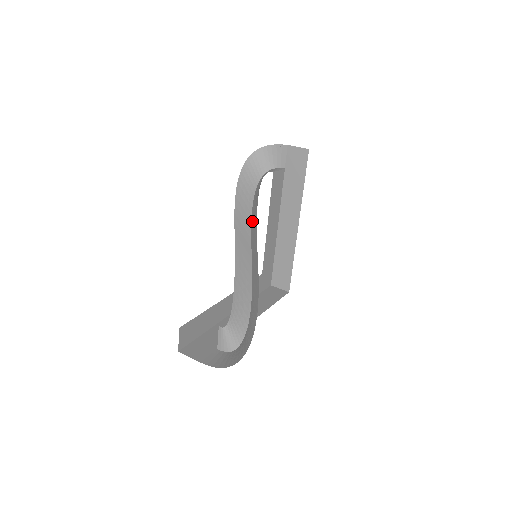
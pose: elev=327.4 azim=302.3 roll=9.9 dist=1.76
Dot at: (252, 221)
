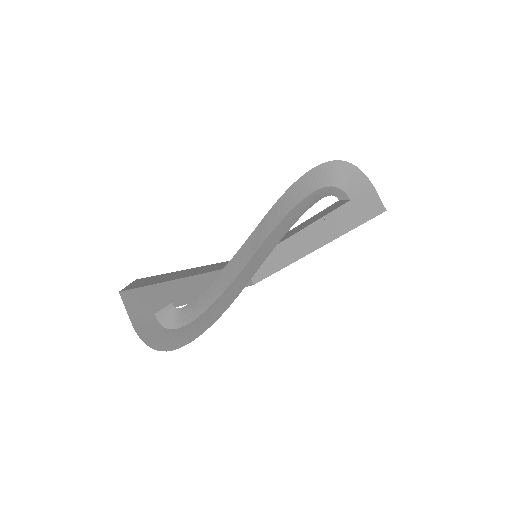
Dot at: (281, 224)
